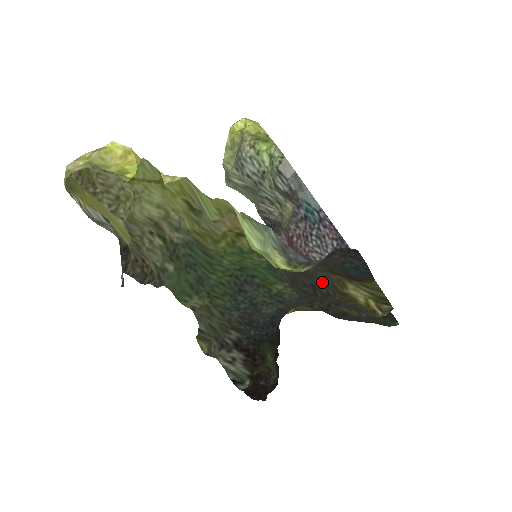
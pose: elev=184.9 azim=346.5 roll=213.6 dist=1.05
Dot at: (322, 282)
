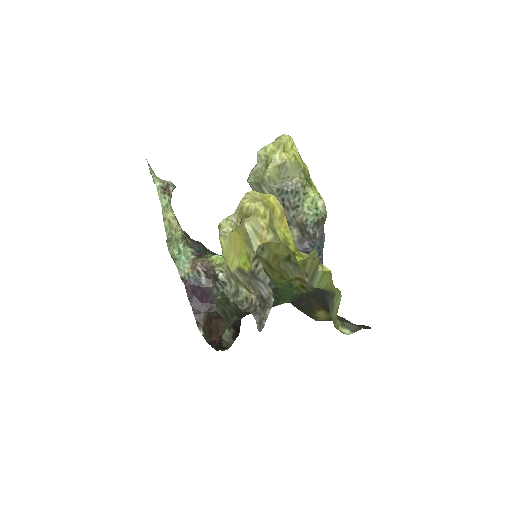
Dot at: (308, 303)
